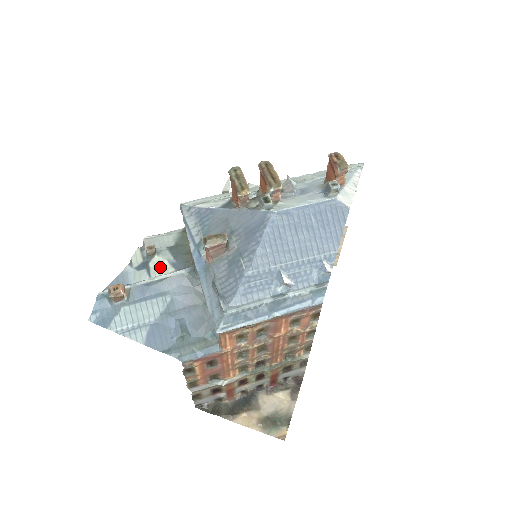
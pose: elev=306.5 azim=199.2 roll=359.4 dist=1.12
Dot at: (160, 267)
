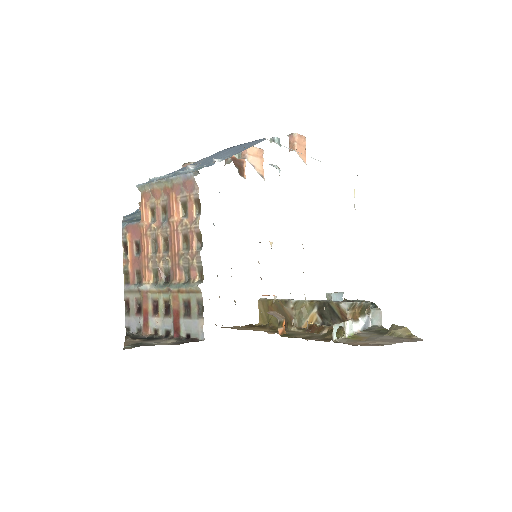
Dot at: occluded
